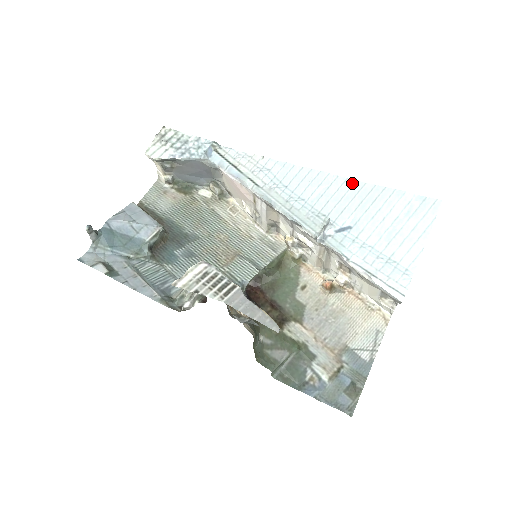
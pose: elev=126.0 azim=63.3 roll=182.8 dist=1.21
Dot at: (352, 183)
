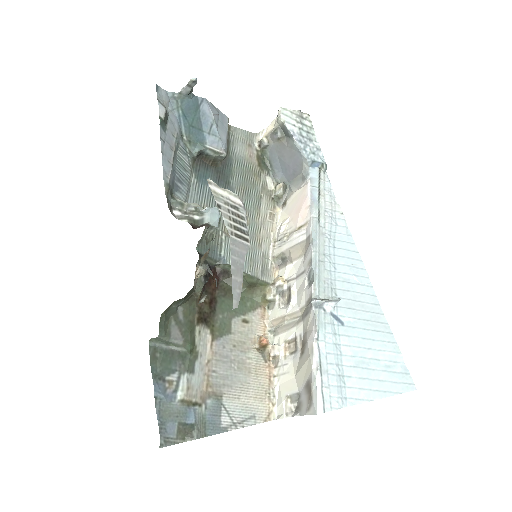
Dot at: (376, 302)
